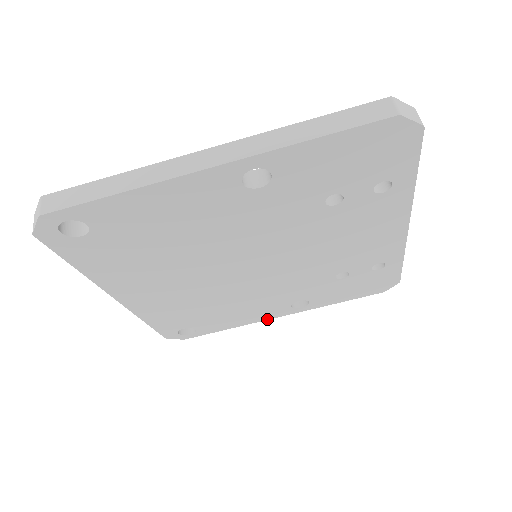
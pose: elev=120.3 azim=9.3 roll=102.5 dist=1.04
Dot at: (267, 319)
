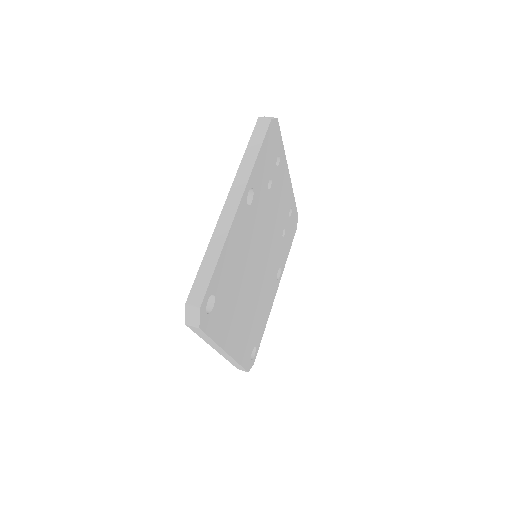
Dot at: occluded
